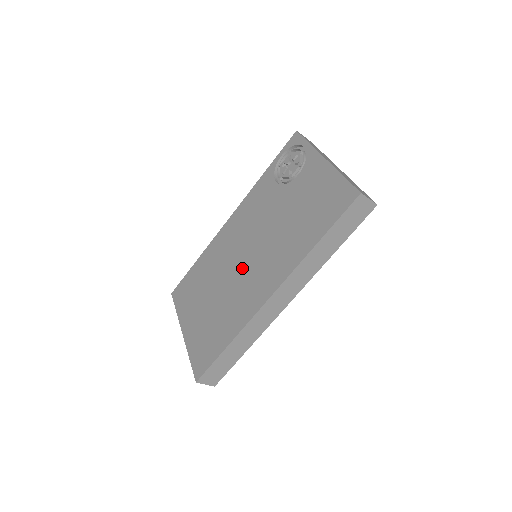
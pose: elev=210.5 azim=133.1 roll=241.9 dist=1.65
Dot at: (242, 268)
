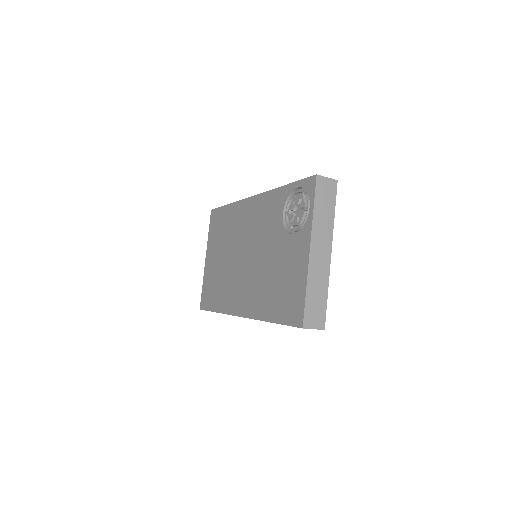
Dot at: (240, 264)
